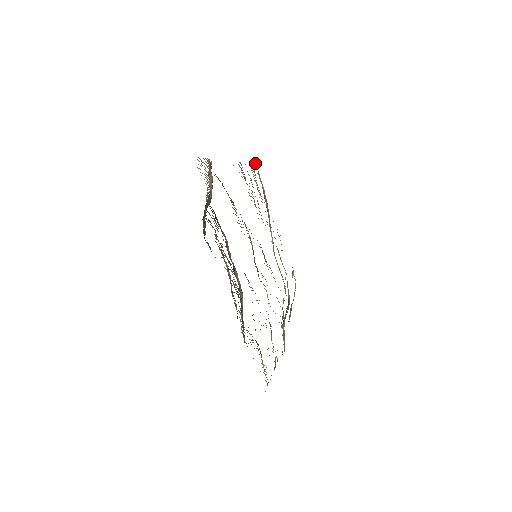
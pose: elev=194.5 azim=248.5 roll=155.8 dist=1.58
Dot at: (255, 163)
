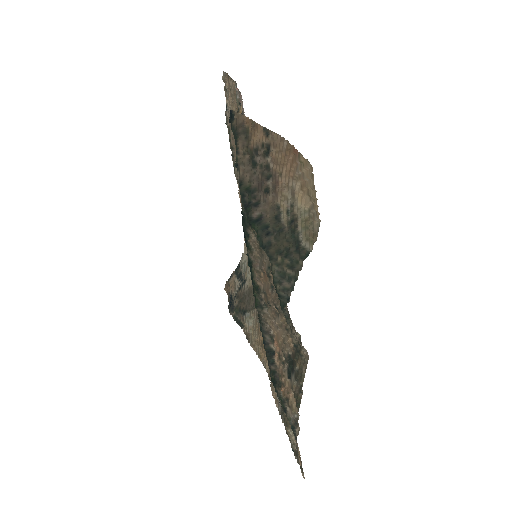
Dot at: (224, 72)
